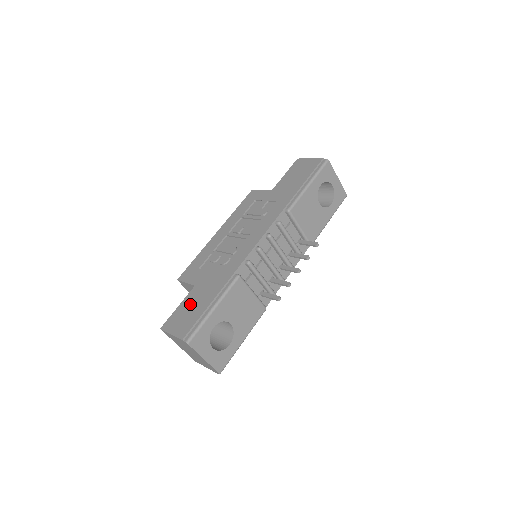
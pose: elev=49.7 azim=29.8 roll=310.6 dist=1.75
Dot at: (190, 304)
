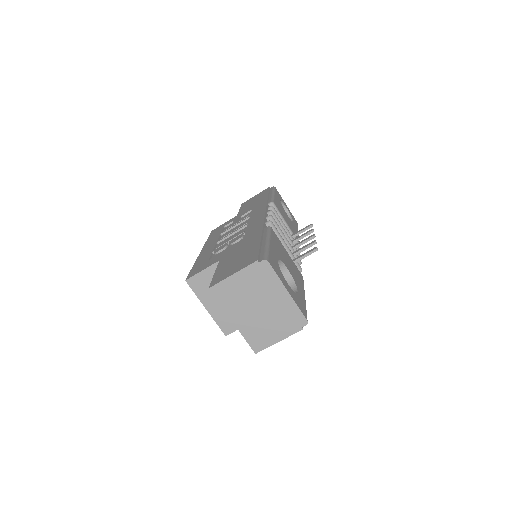
Dot at: (231, 260)
